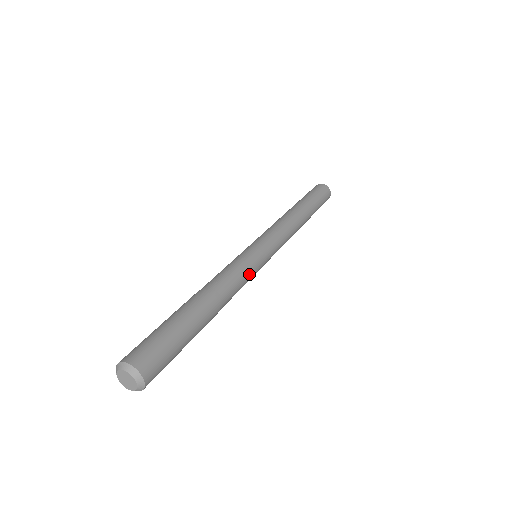
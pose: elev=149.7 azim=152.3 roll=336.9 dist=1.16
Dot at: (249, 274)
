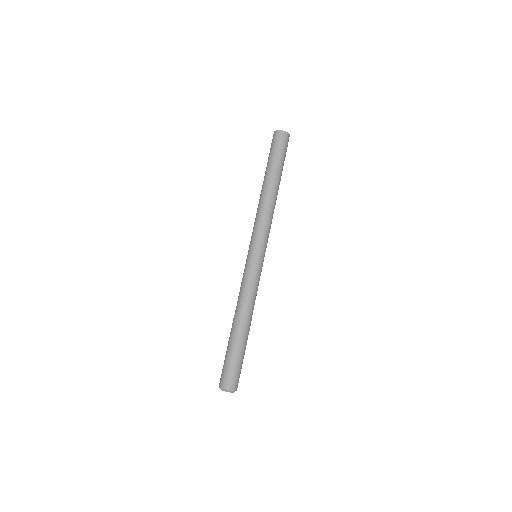
Dot at: (255, 281)
